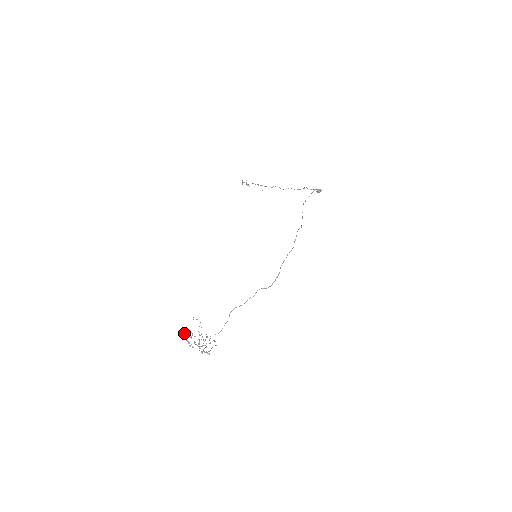
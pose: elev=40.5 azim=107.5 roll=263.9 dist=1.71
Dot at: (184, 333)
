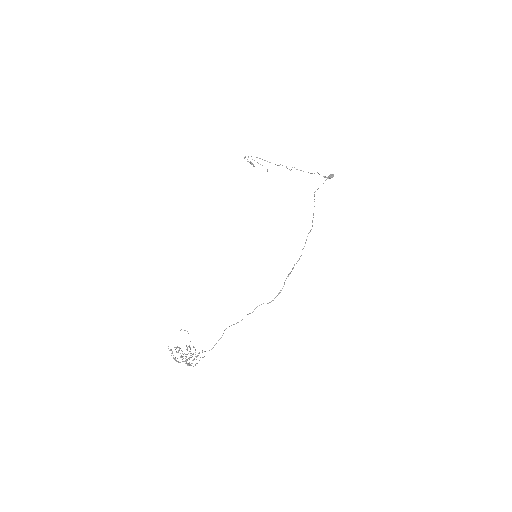
Dot at: occluded
